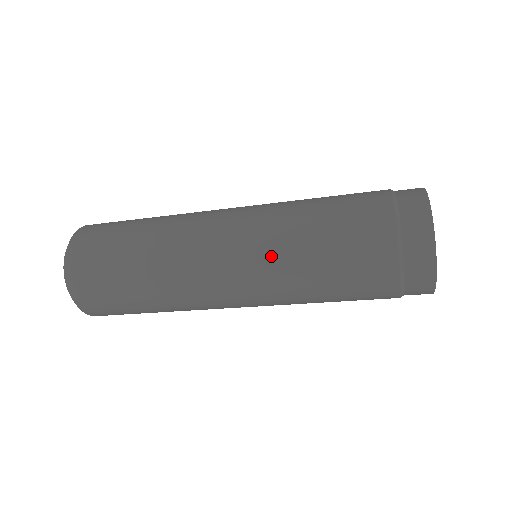
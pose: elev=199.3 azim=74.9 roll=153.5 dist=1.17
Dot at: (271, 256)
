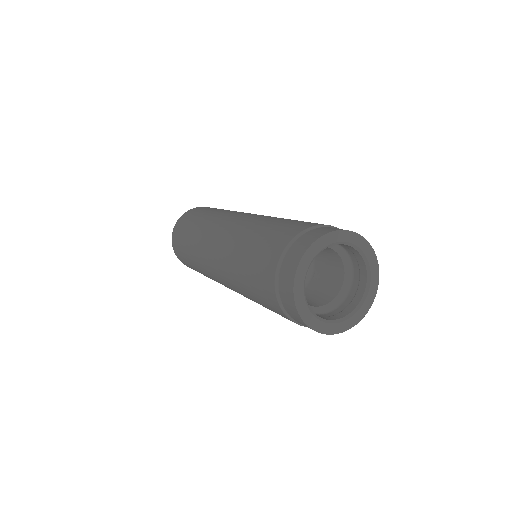
Dot at: (233, 239)
